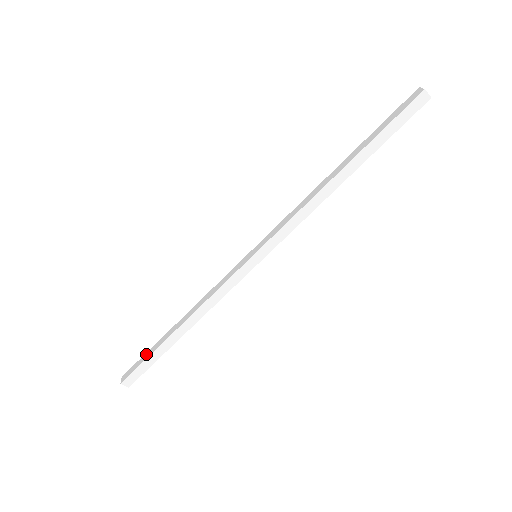
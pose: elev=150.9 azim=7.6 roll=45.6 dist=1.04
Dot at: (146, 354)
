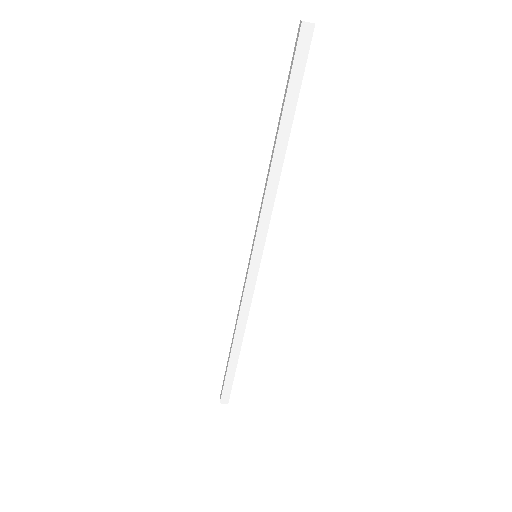
Dot at: (225, 373)
